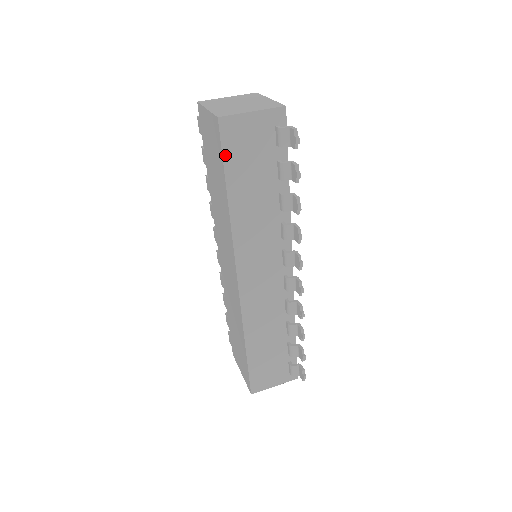
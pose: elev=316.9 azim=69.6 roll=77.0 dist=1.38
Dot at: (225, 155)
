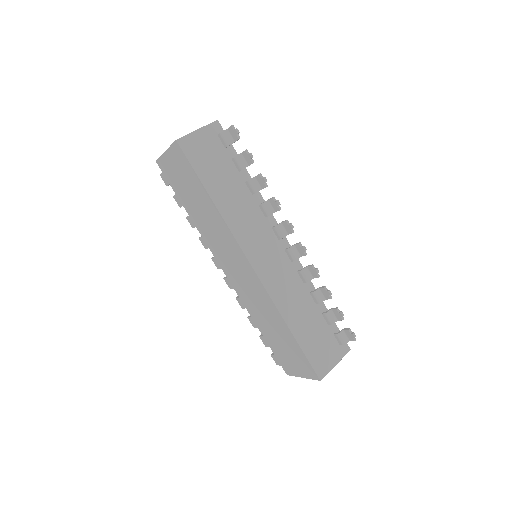
Dot at: (193, 165)
